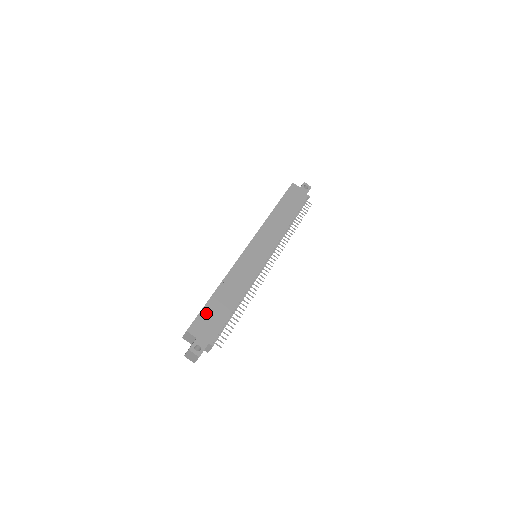
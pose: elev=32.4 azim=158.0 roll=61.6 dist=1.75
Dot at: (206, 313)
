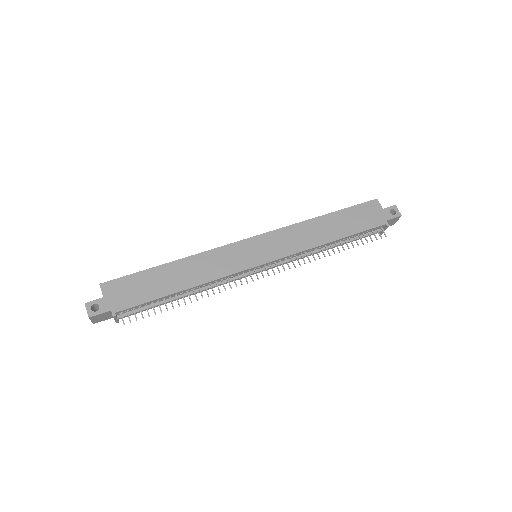
Dot at: (136, 279)
